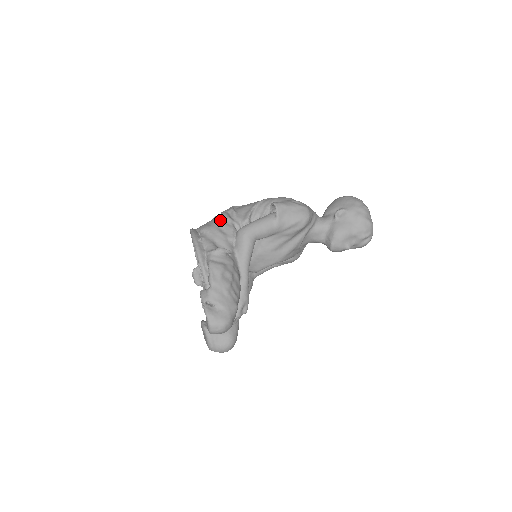
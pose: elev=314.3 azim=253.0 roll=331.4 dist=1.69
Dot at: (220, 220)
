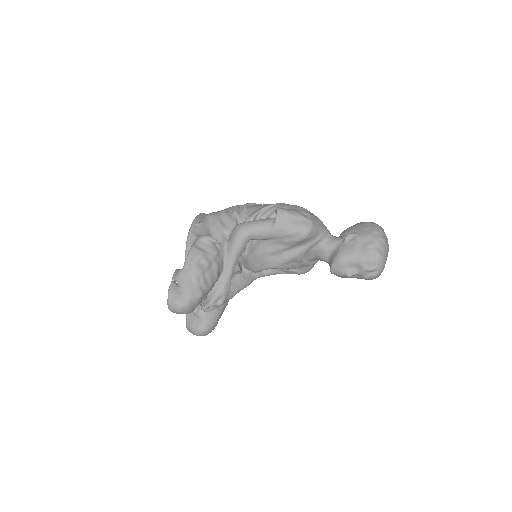
Dot at: (227, 212)
